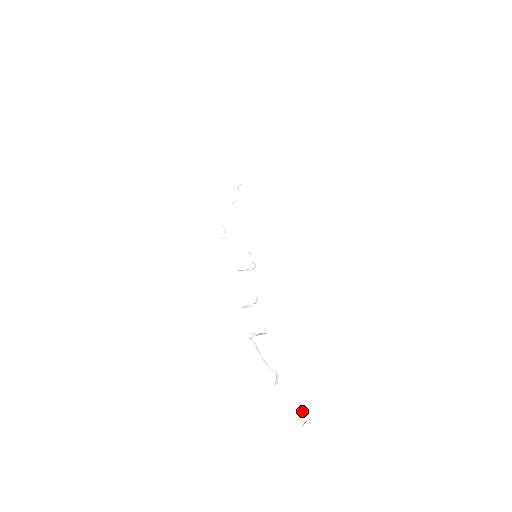
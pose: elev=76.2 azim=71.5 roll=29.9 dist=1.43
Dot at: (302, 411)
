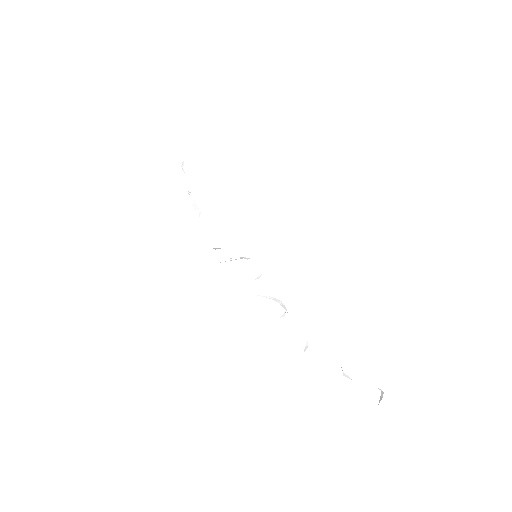
Dot at: occluded
